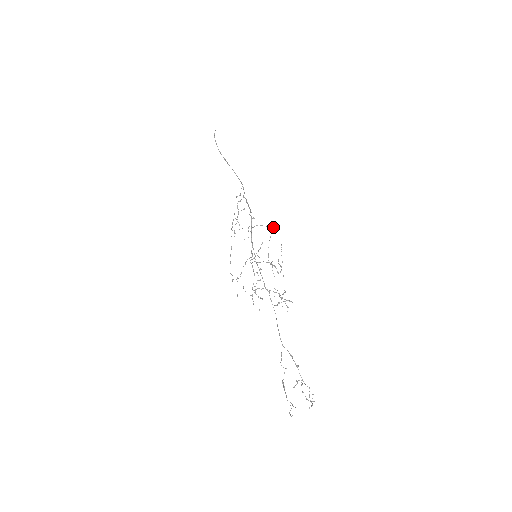
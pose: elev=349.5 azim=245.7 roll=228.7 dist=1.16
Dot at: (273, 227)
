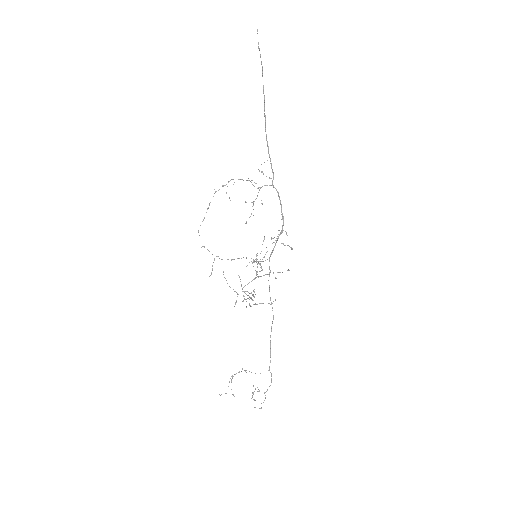
Dot at: (292, 248)
